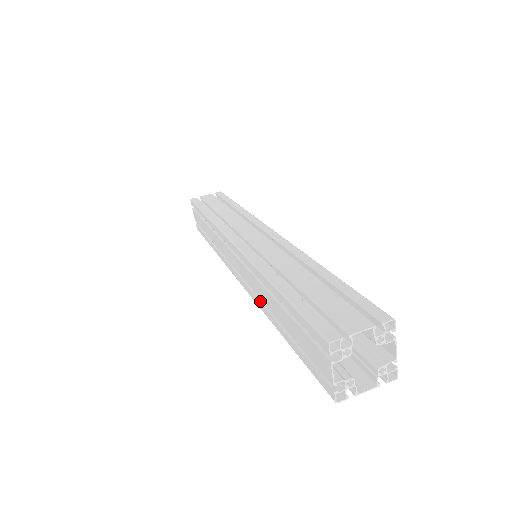
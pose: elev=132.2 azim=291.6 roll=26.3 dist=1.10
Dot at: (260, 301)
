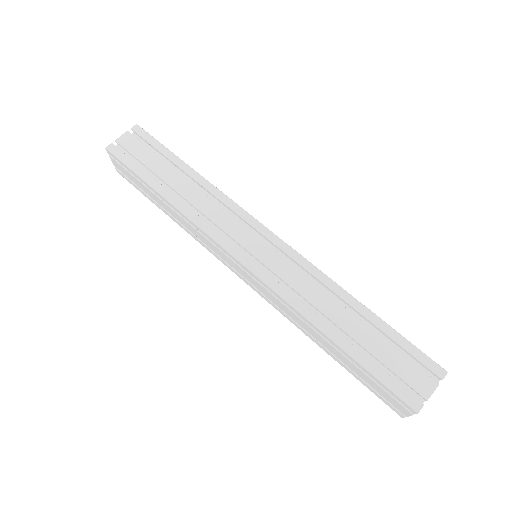
Dot at: (291, 319)
